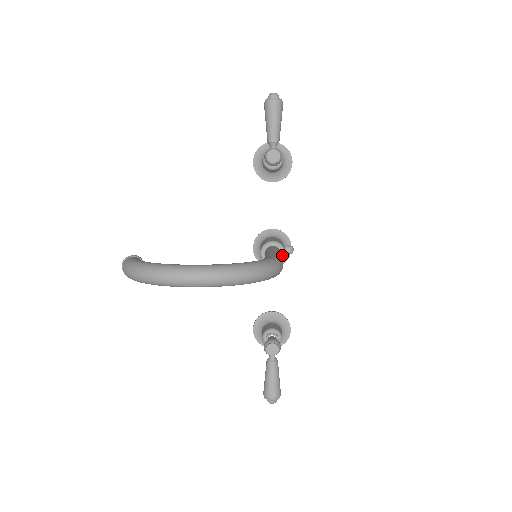
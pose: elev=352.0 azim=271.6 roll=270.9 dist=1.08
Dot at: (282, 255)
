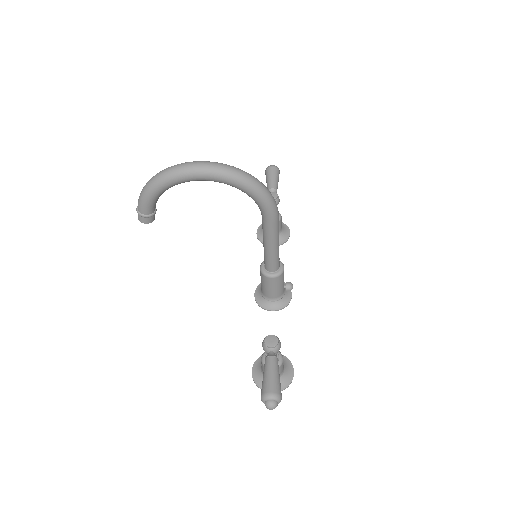
Dot at: (281, 267)
